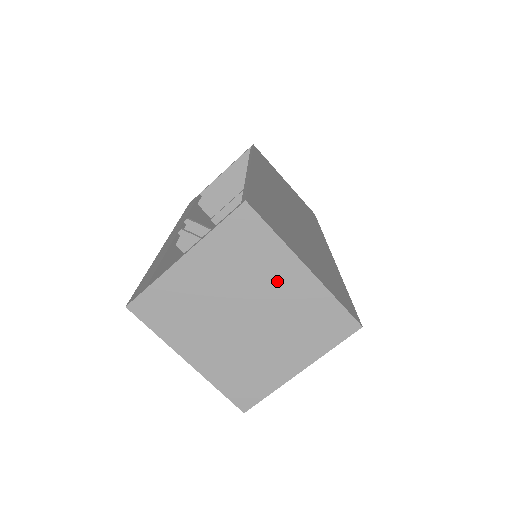
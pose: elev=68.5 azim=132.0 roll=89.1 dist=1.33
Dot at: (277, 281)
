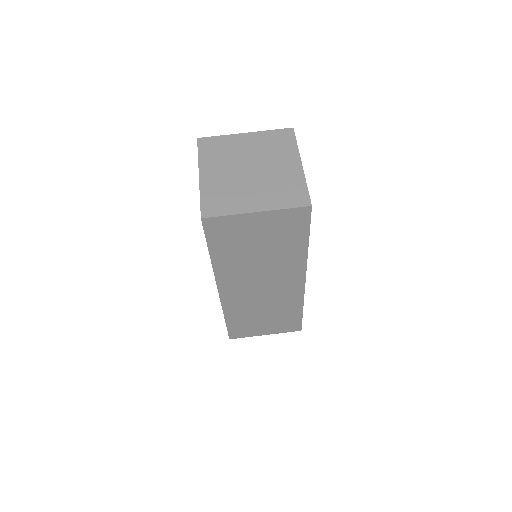
Dot at: (282, 163)
